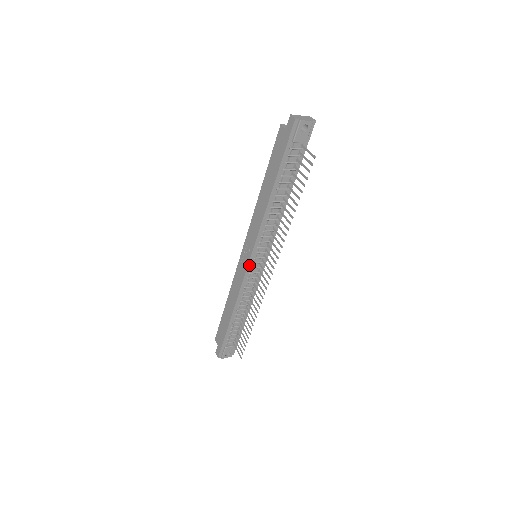
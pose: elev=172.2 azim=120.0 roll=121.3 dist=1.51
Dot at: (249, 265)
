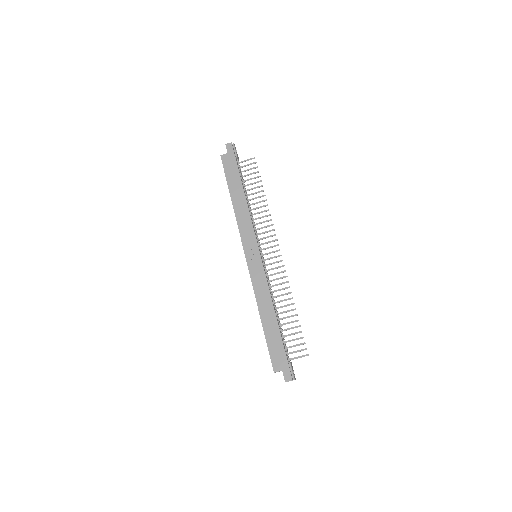
Dot at: (261, 258)
